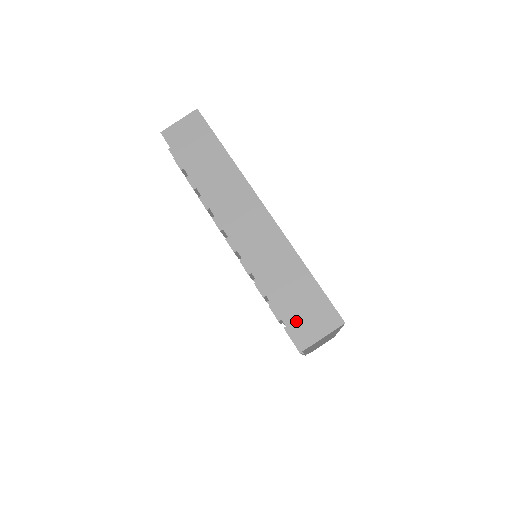
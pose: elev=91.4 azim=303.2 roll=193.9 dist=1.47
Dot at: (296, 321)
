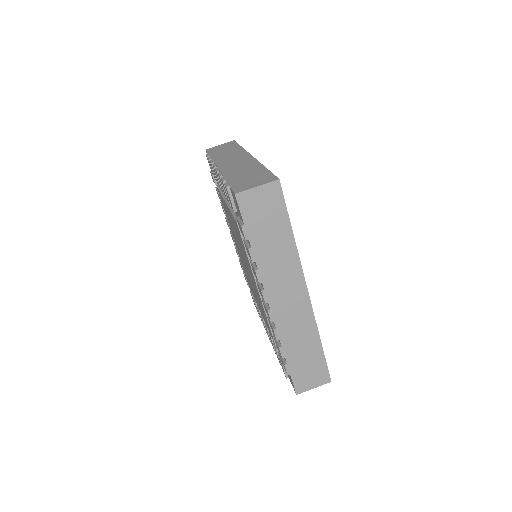
Dot at: (240, 184)
